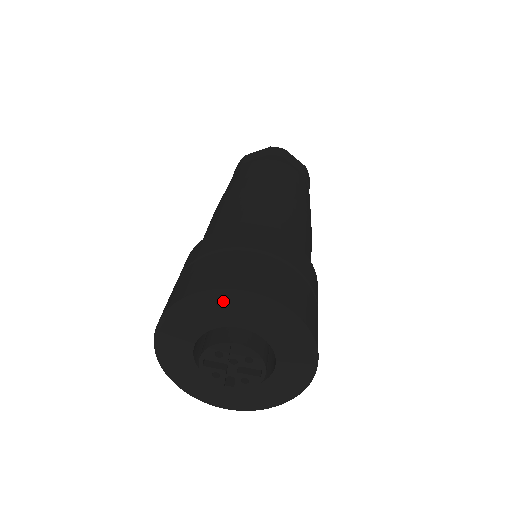
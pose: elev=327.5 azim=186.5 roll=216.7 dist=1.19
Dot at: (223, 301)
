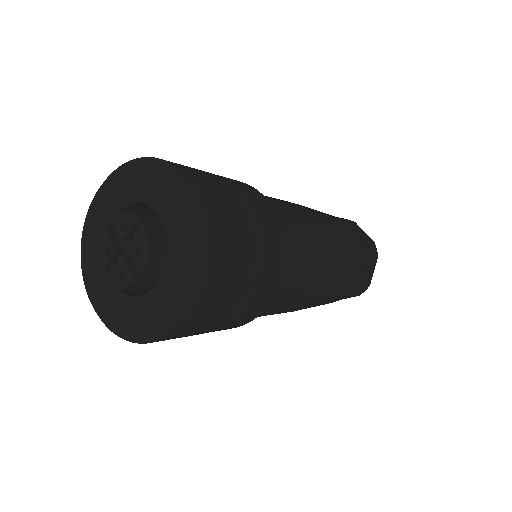
Dot at: (92, 212)
